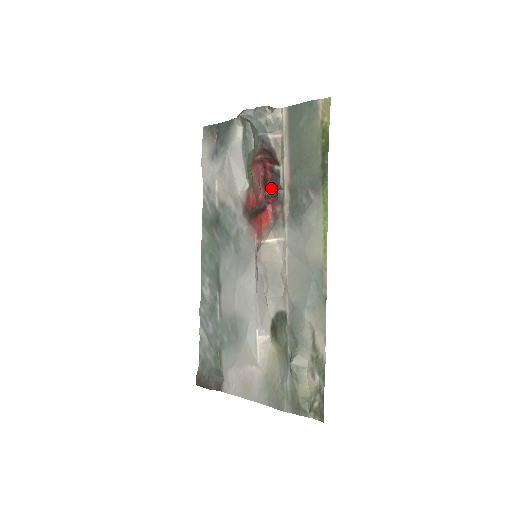
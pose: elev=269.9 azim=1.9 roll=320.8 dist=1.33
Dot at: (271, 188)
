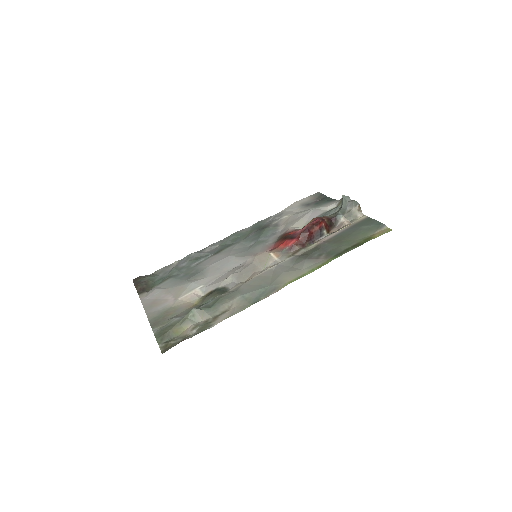
Dot at: (309, 234)
